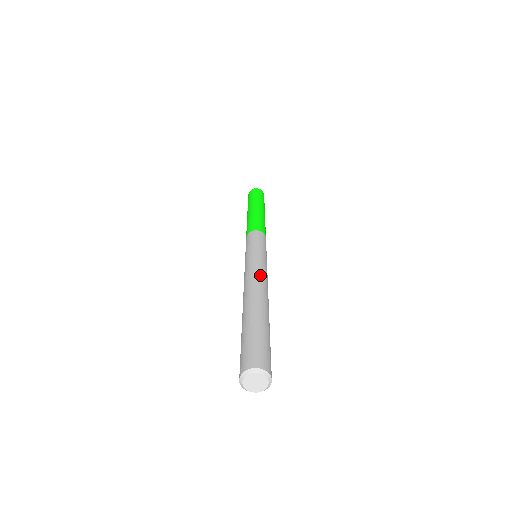
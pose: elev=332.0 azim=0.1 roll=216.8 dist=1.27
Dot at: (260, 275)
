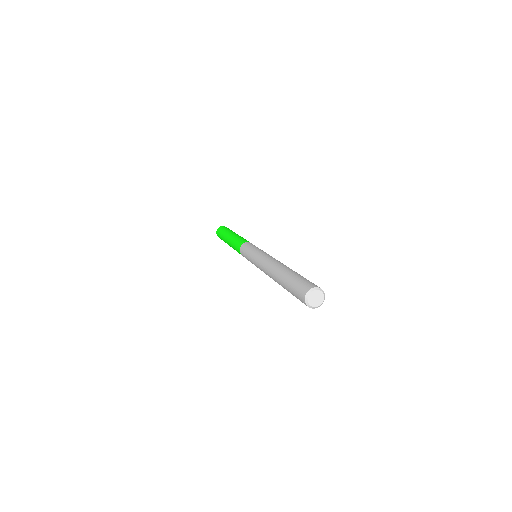
Dot at: occluded
